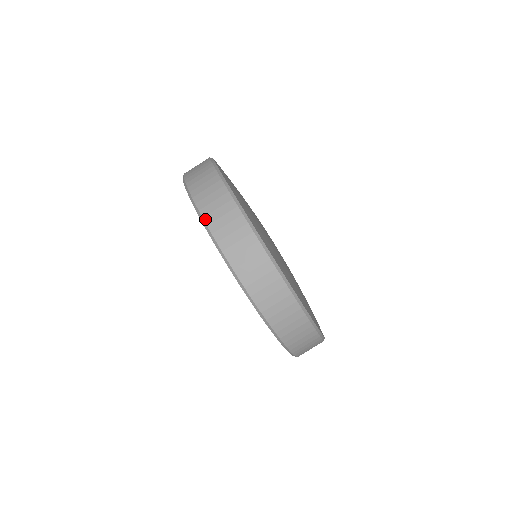
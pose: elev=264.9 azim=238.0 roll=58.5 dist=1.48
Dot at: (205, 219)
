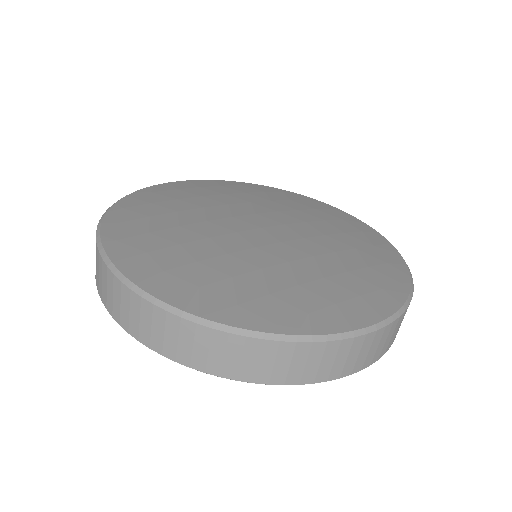
Dot at: (166, 356)
